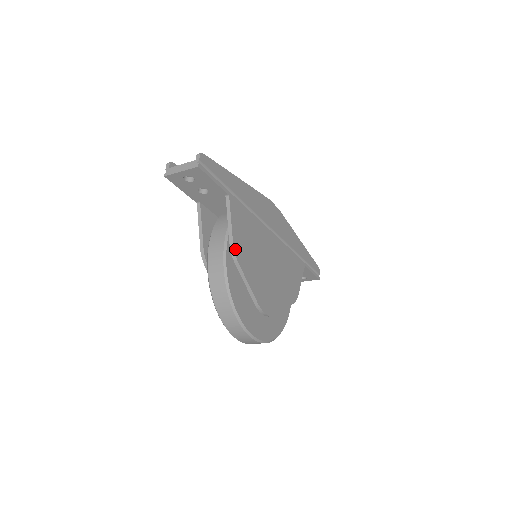
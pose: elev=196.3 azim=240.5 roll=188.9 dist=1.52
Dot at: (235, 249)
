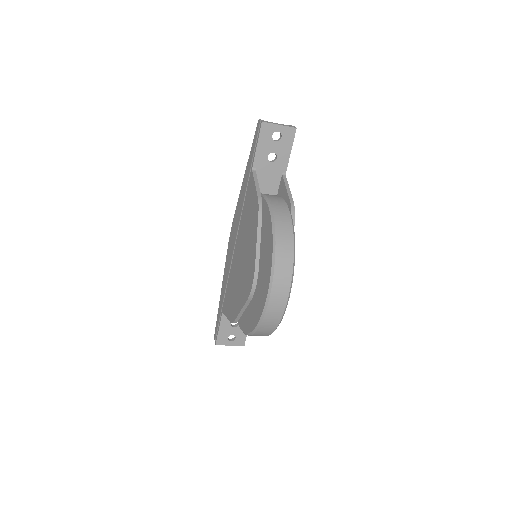
Dot at: (293, 207)
